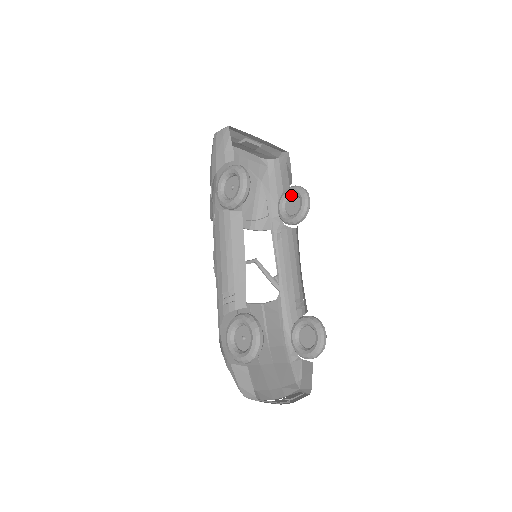
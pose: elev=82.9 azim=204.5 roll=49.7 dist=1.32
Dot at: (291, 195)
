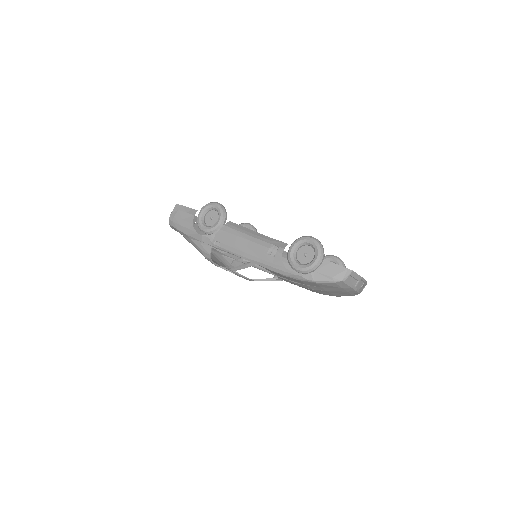
Dot at: occluded
